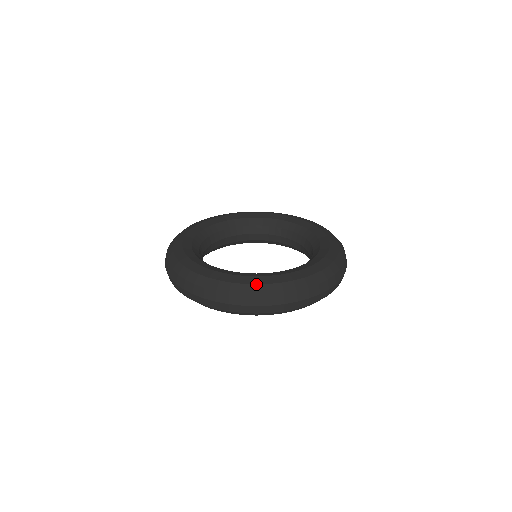
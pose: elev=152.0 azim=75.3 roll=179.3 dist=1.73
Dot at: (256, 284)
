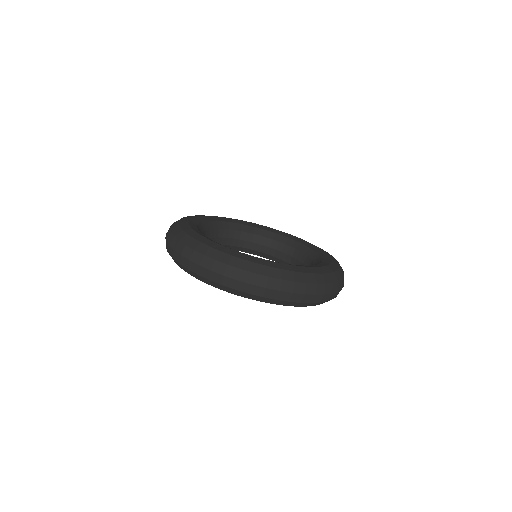
Dot at: (193, 238)
